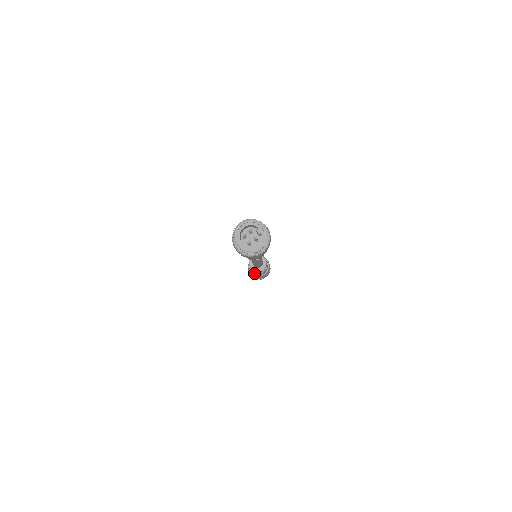
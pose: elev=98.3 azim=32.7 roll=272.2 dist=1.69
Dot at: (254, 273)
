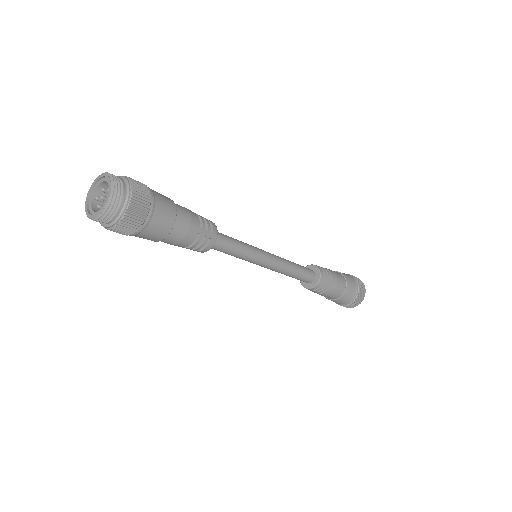
Dot at: occluded
